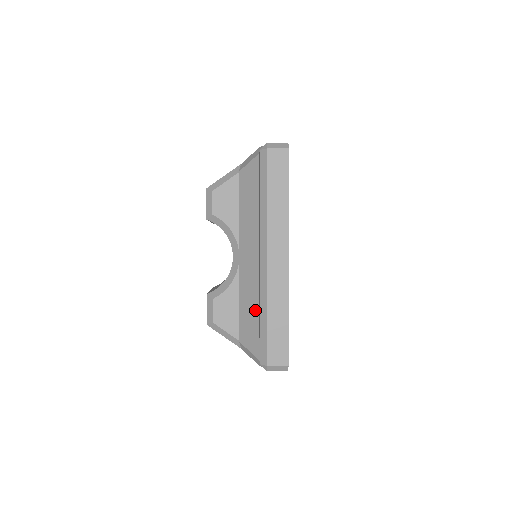
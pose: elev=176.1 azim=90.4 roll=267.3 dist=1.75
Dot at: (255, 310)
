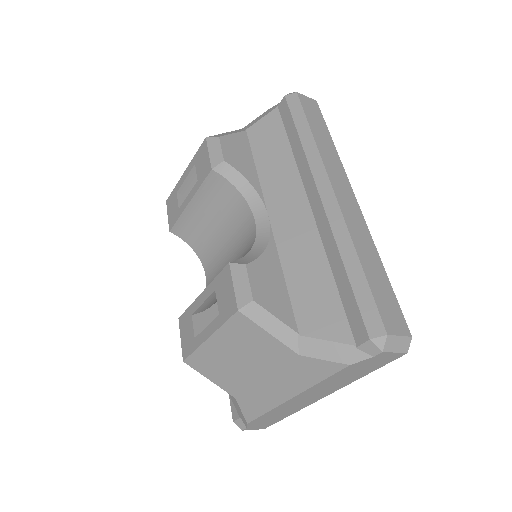
Dot at: (322, 272)
